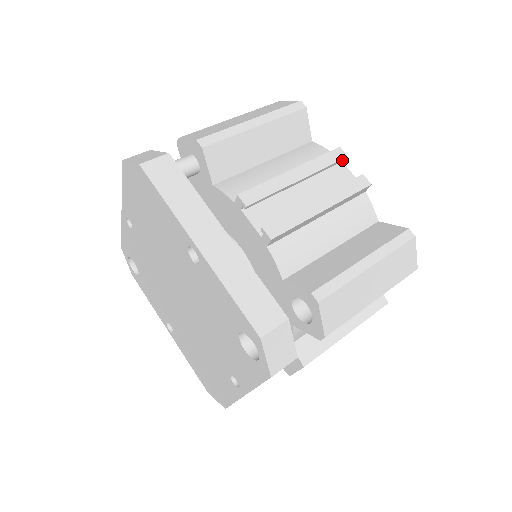
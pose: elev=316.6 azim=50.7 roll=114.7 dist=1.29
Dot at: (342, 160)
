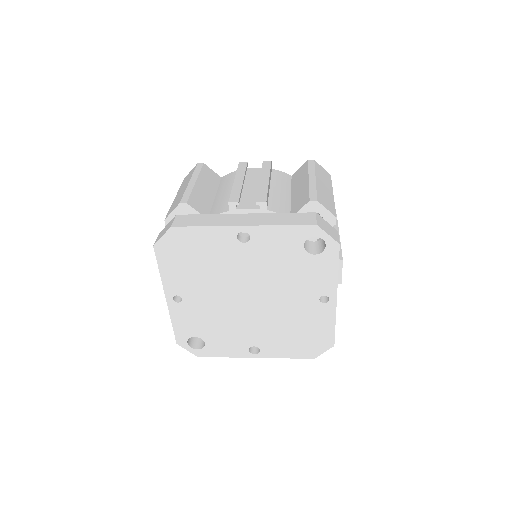
Dot at: (247, 165)
